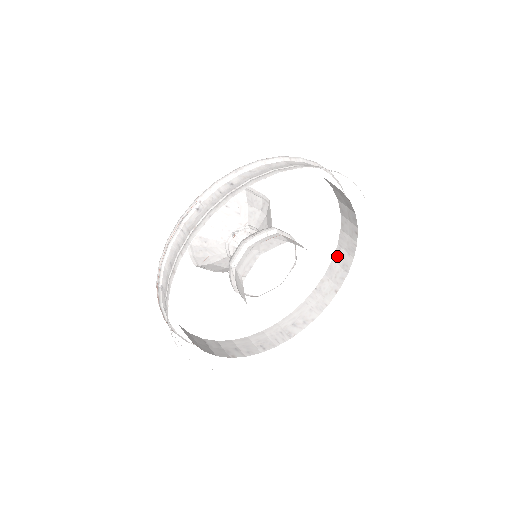
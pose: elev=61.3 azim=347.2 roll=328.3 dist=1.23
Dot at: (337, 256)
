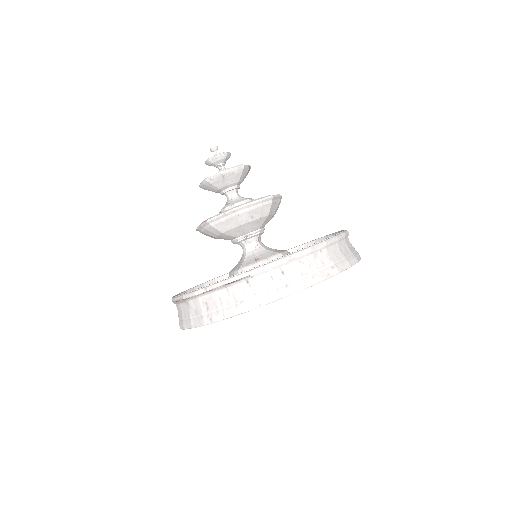
Dot at: occluded
